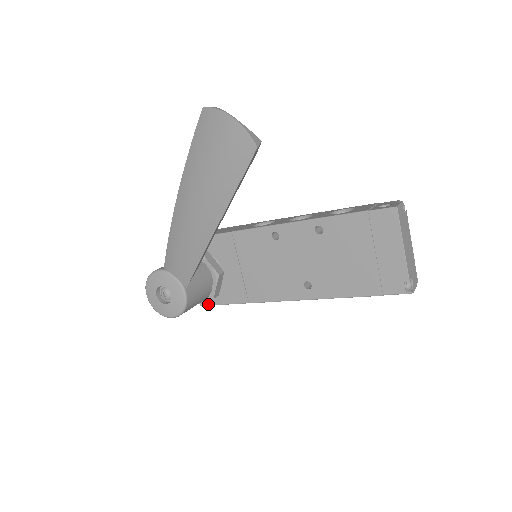
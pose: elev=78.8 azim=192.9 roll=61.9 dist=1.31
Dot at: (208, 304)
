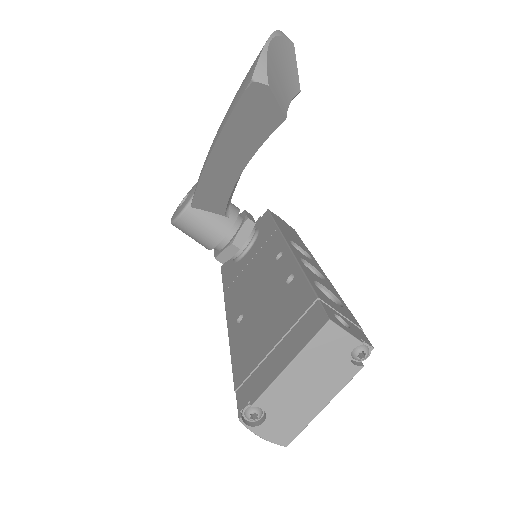
Dot at: (222, 270)
